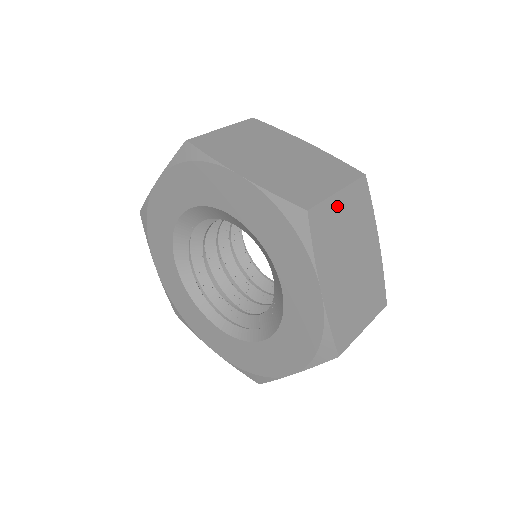
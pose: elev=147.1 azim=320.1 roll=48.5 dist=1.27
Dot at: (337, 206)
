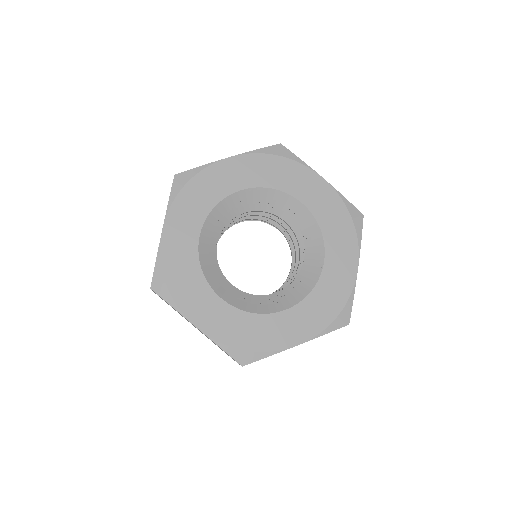
Dot at: occluded
